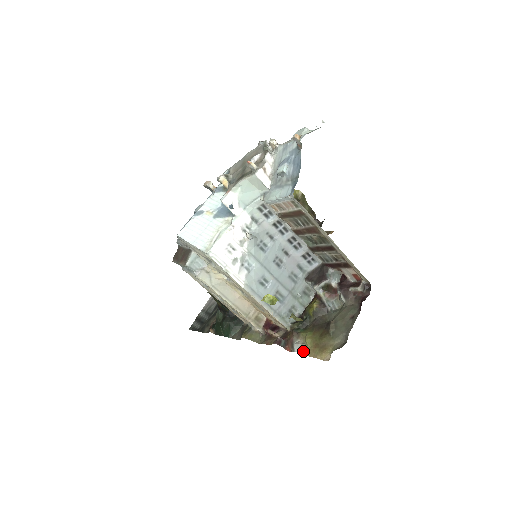
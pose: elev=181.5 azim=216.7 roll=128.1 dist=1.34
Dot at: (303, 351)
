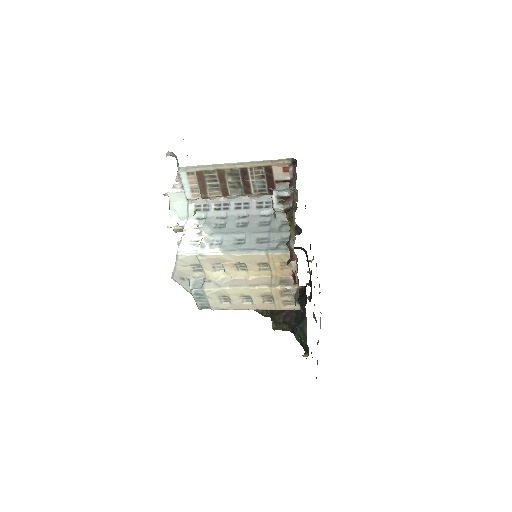
Dot at: (293, 239)
